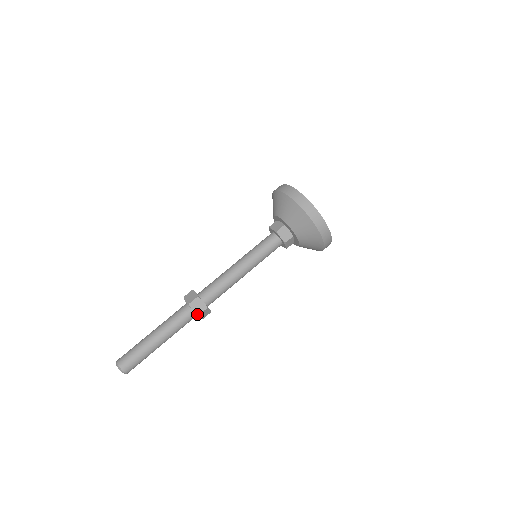
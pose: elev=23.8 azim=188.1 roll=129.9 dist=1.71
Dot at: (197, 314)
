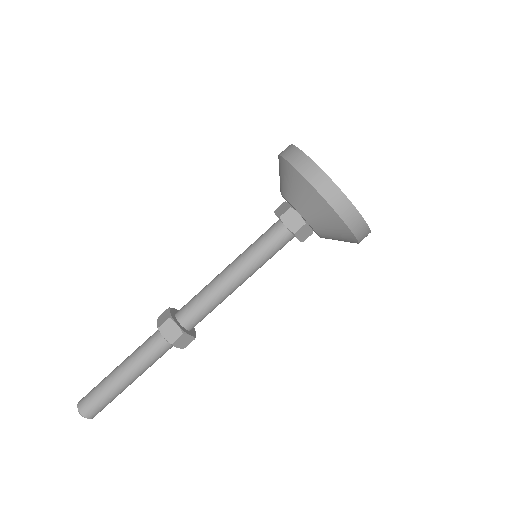
Dot at: (169, 342)
